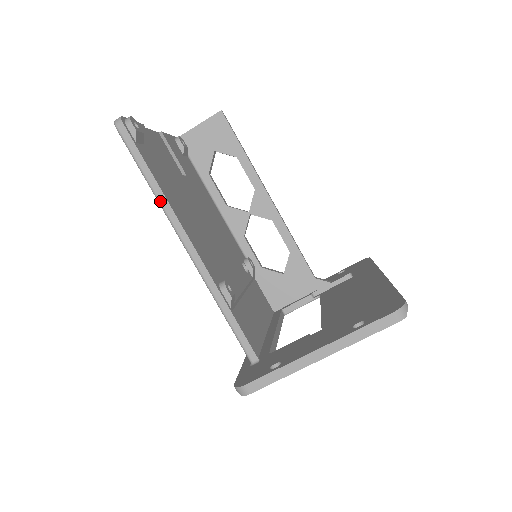
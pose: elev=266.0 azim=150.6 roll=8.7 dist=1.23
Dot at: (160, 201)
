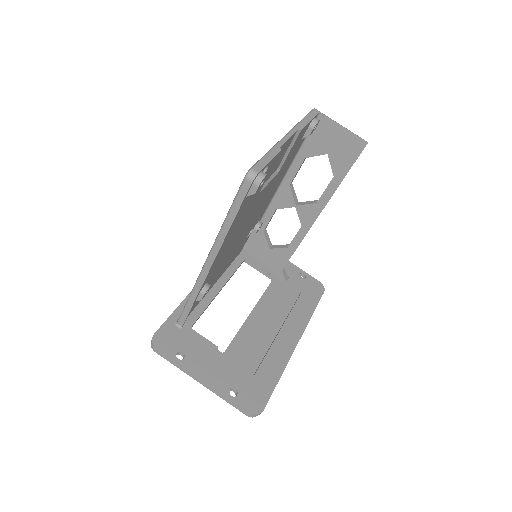
Dot at: (219, 236)
